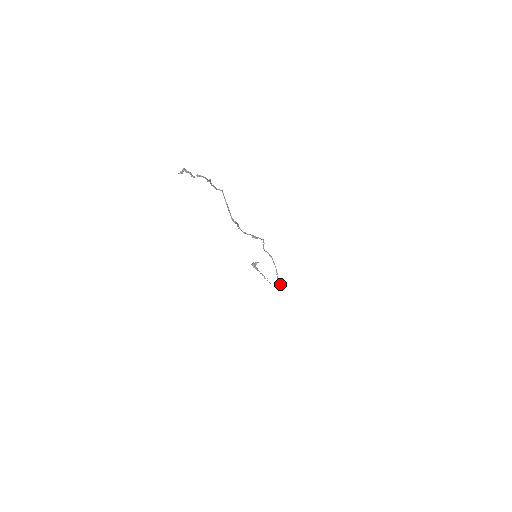
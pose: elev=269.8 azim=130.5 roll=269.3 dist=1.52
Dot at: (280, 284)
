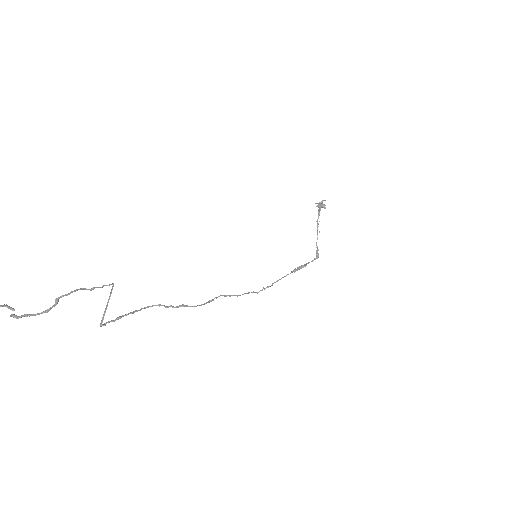
Dot at: (305, 266)
